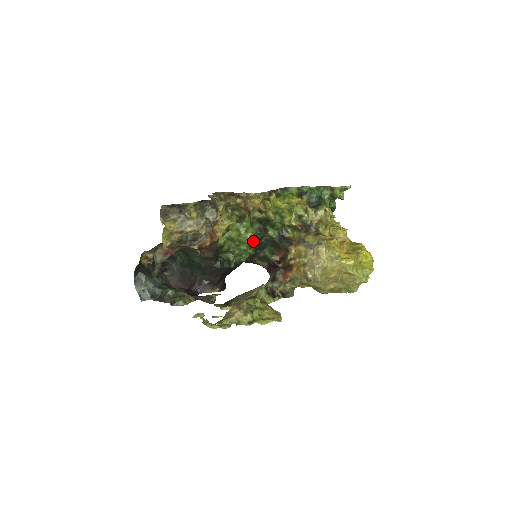
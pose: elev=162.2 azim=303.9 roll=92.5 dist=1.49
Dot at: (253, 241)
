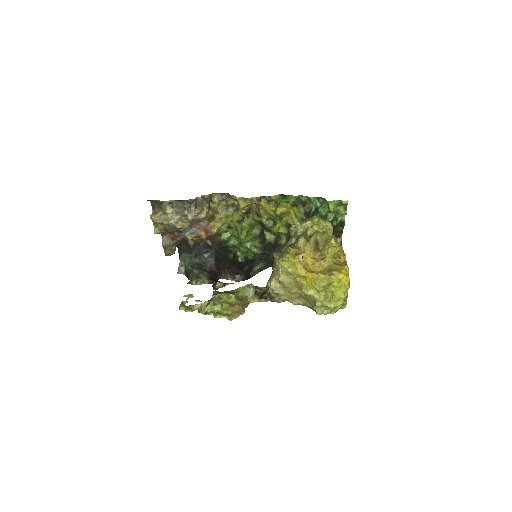
Dot at: (257, 241)
